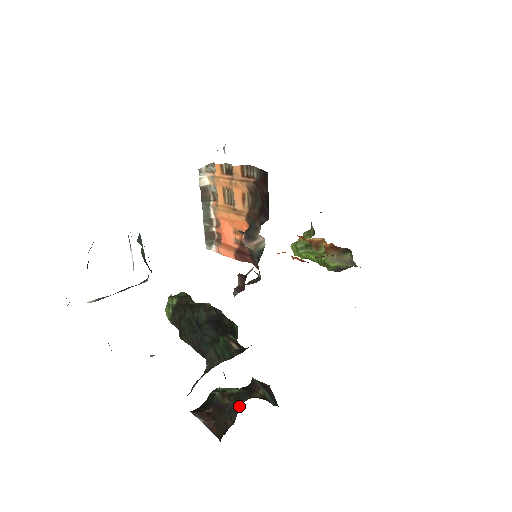
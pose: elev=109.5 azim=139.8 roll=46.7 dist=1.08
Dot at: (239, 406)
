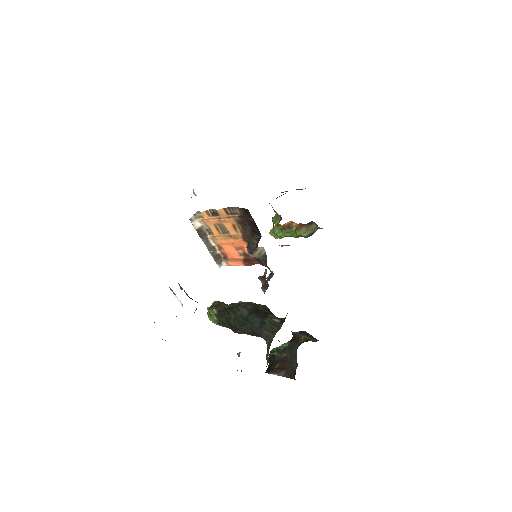
Dot at: (295, 353)
